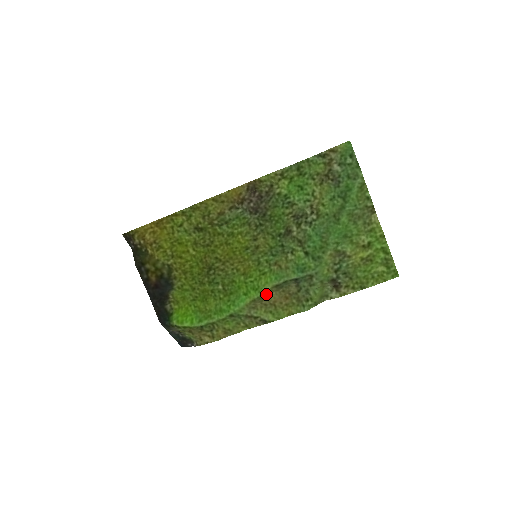
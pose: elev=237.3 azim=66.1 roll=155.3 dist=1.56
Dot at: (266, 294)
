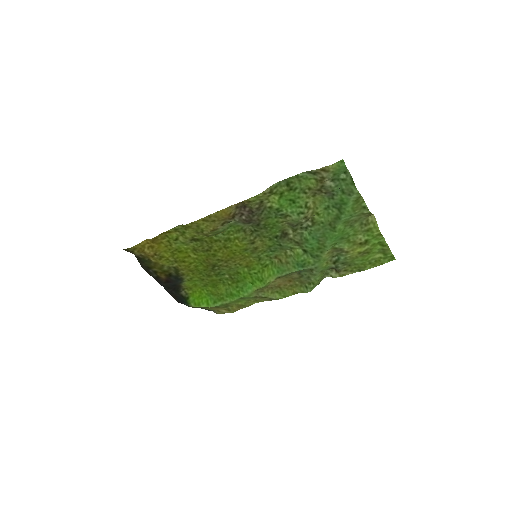
Dot at: (271, 282)
